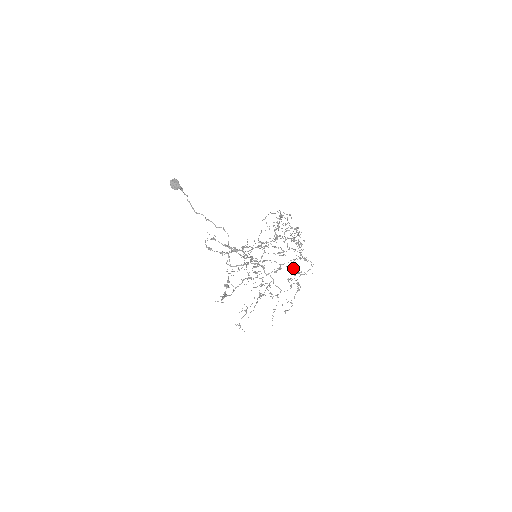
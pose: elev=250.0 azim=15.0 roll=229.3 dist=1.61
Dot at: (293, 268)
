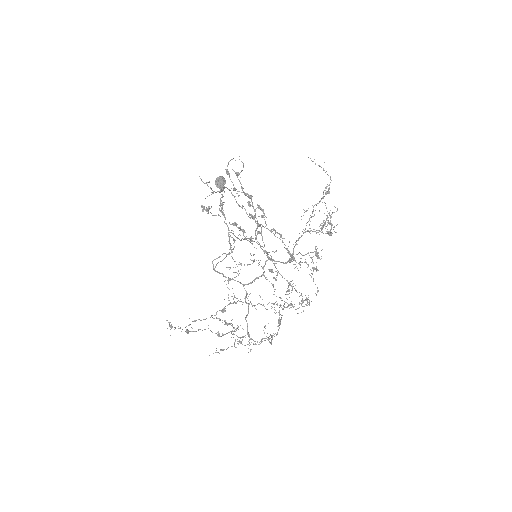
Dot at: occluded
